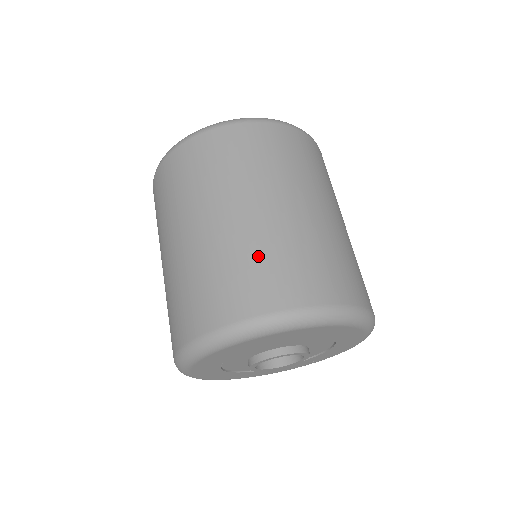
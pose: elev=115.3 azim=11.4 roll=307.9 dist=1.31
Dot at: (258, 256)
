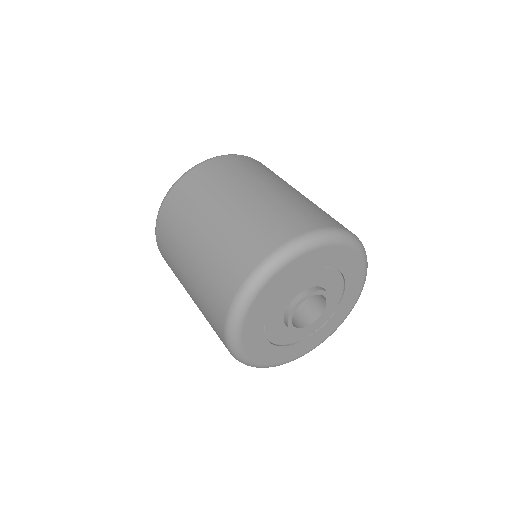
Dot at: (307, 205)
